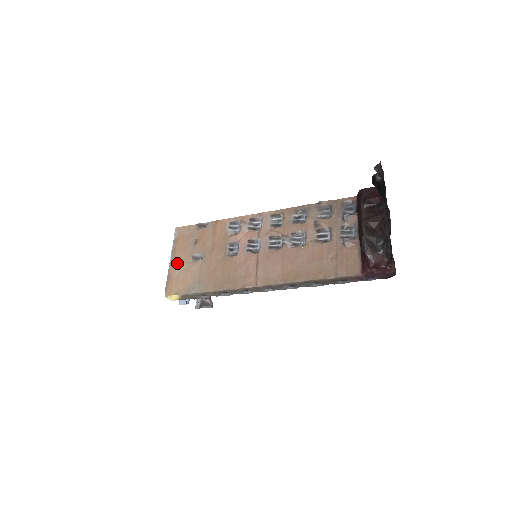
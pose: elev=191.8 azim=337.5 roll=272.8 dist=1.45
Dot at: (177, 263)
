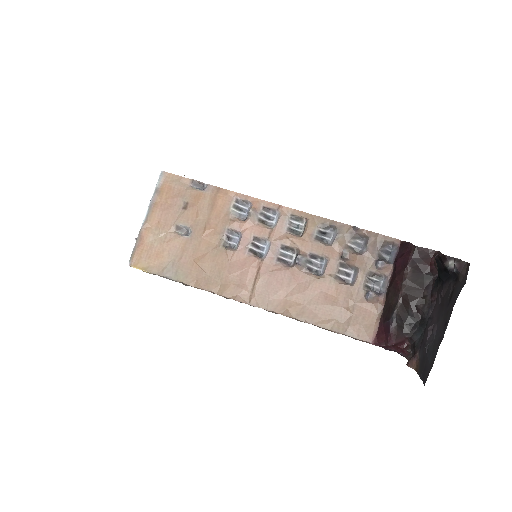
Dot at: (154, 225)
